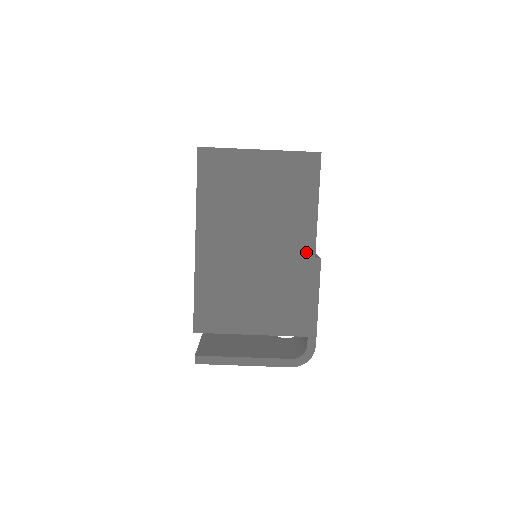
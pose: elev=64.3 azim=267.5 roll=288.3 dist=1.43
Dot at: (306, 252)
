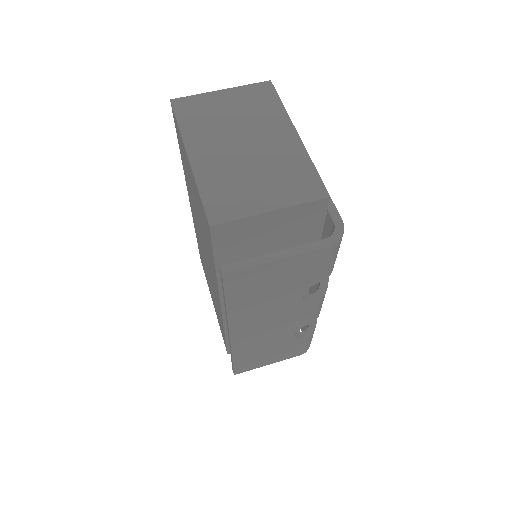
Dot at: (291, 138)
